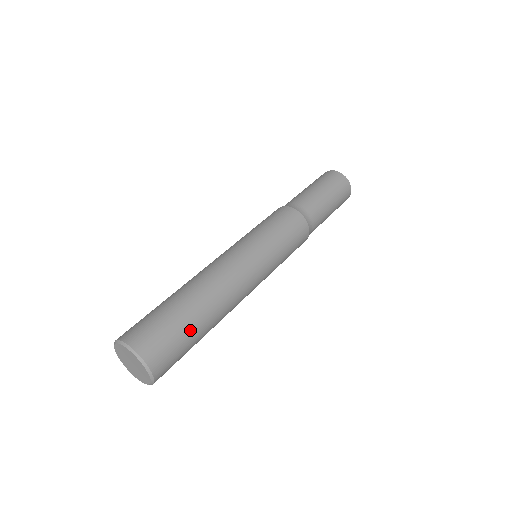
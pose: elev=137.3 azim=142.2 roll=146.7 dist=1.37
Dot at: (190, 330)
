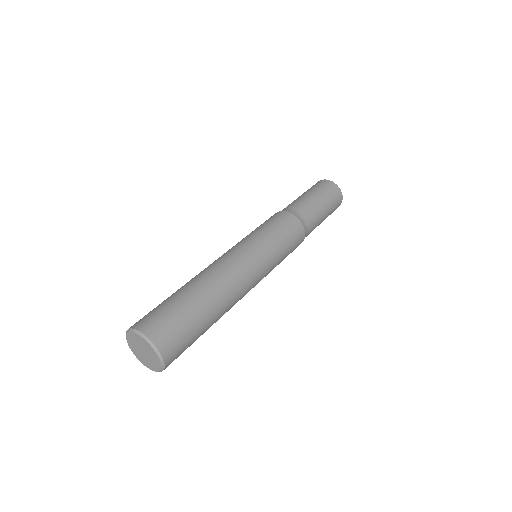
Dot at: (188, 307)
